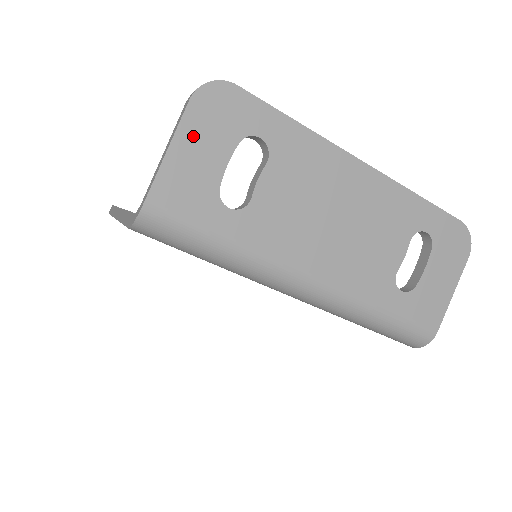
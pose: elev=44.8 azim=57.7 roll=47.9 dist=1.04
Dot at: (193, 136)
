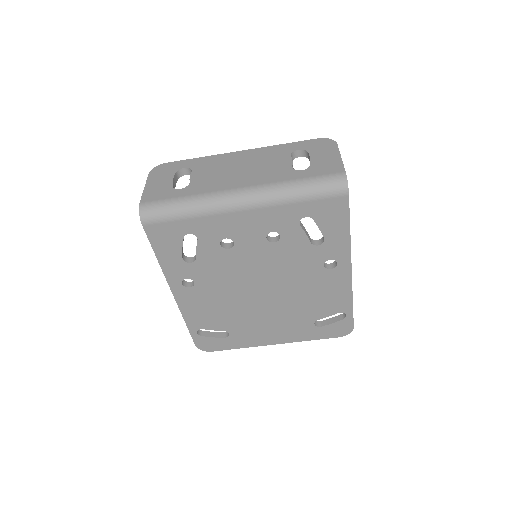
Dot at: (154, 181)
